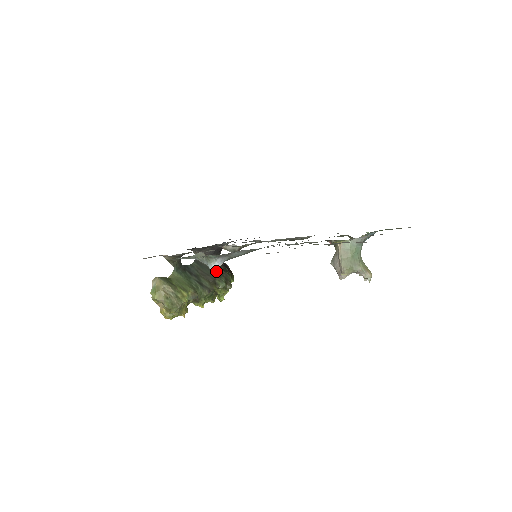
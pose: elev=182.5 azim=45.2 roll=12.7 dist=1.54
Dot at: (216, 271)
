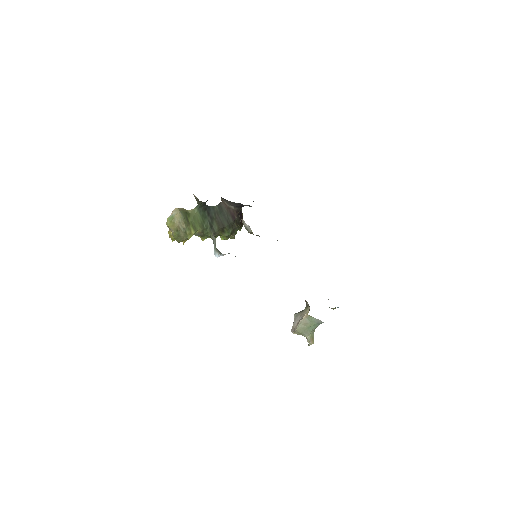
Dot at: (229, 221)
